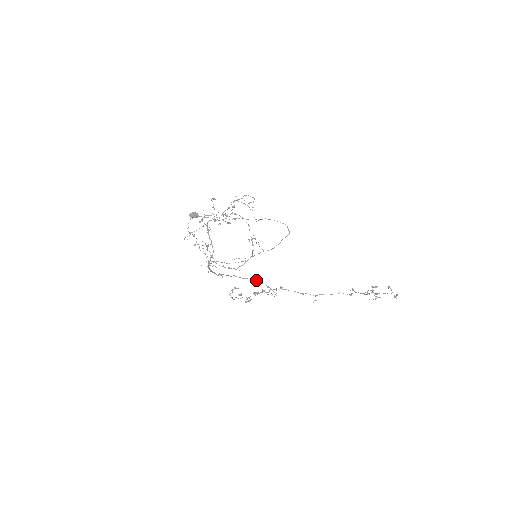
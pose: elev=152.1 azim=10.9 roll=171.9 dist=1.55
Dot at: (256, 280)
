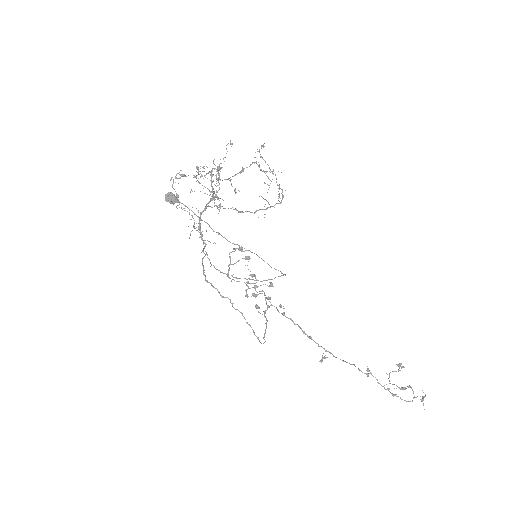
Dot at: occluded
